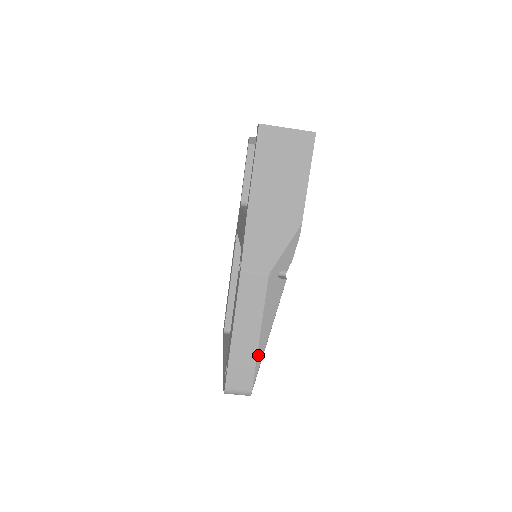
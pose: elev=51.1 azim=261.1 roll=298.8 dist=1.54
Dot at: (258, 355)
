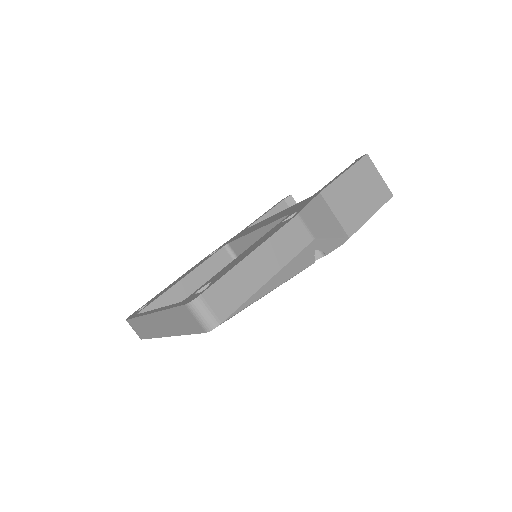
Dot at: (254, 295)
